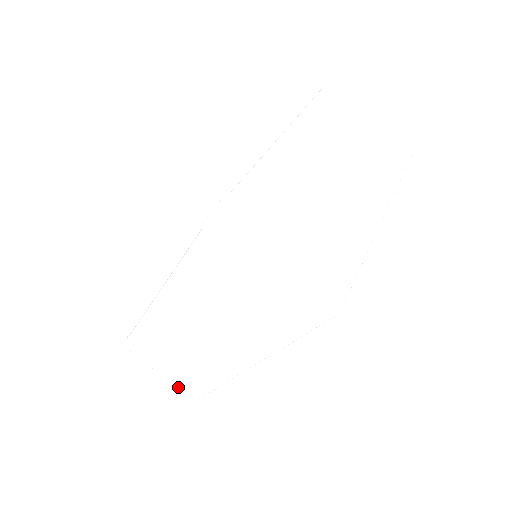
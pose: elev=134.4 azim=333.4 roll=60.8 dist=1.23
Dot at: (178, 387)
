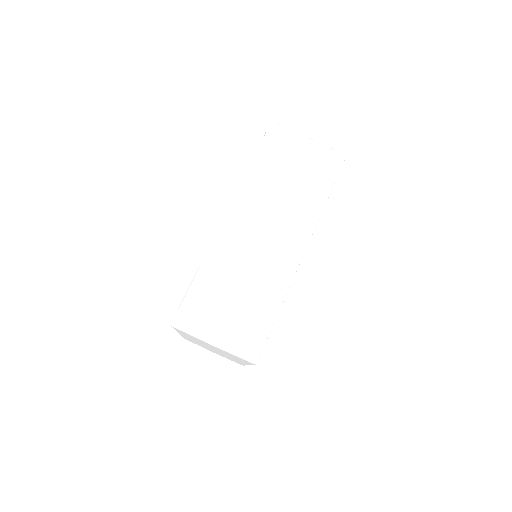
Dot at: (236, 351)
